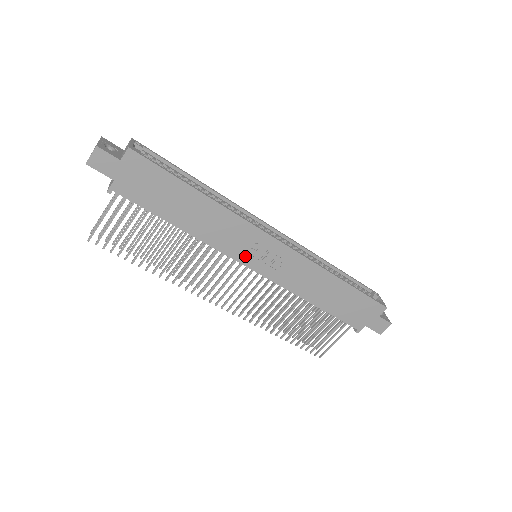
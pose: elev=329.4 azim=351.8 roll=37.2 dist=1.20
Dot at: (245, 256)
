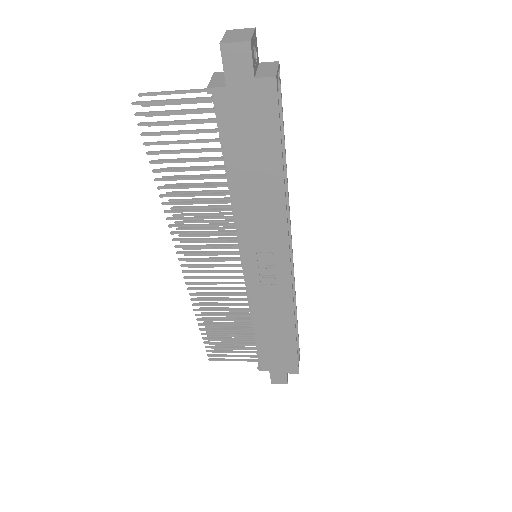
Dot at: (252, 253)
